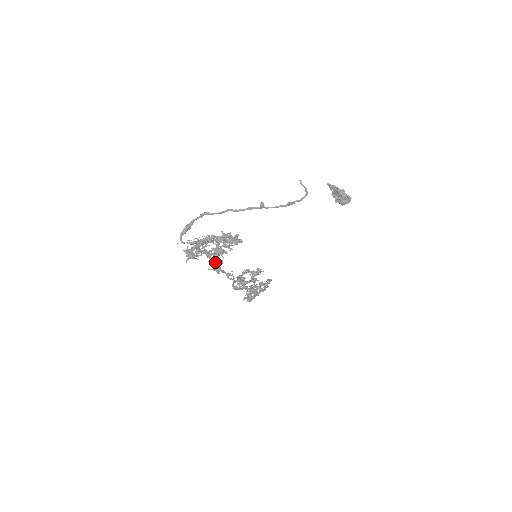
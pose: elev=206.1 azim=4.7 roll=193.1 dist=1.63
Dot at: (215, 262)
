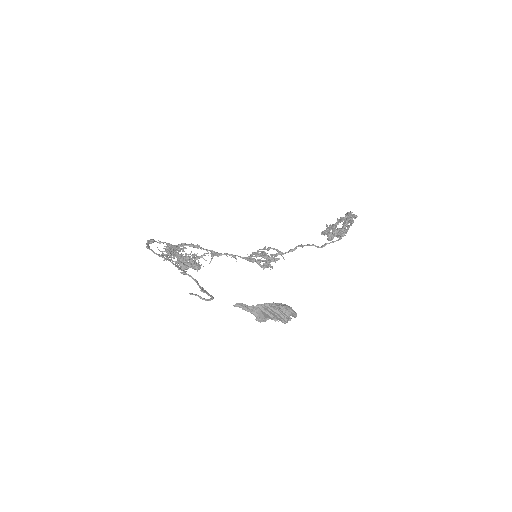
Dot at: occluded
